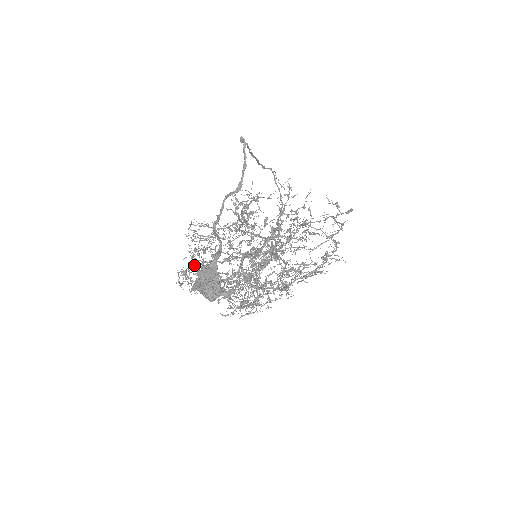
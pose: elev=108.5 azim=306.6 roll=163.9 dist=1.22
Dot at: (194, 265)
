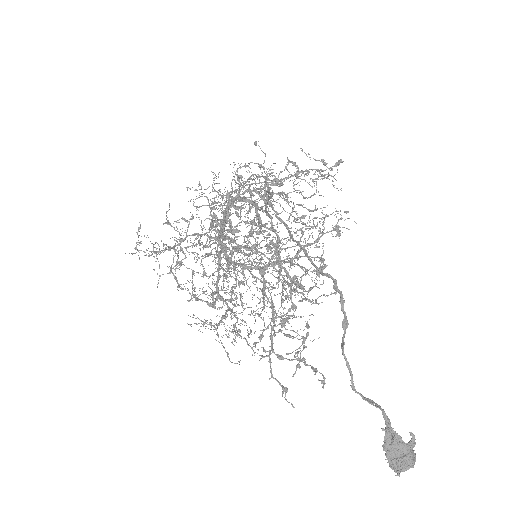
Dot at: (237, 336)
